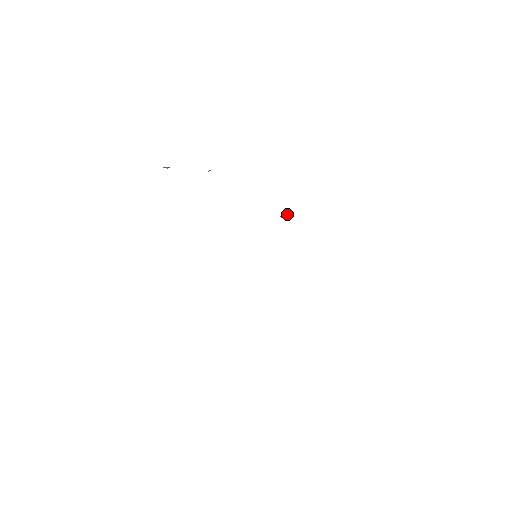
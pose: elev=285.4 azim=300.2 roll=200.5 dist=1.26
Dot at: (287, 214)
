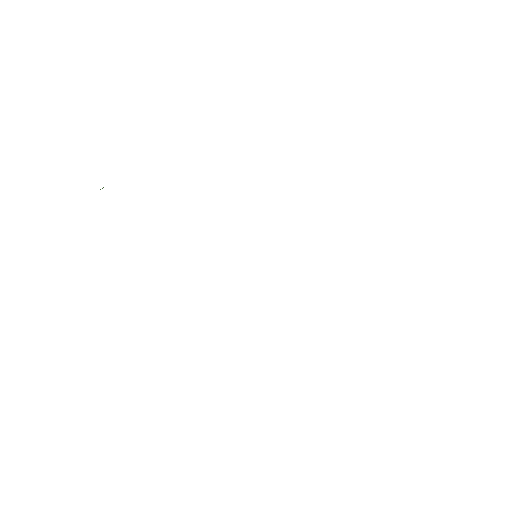
Dot at: occluded
